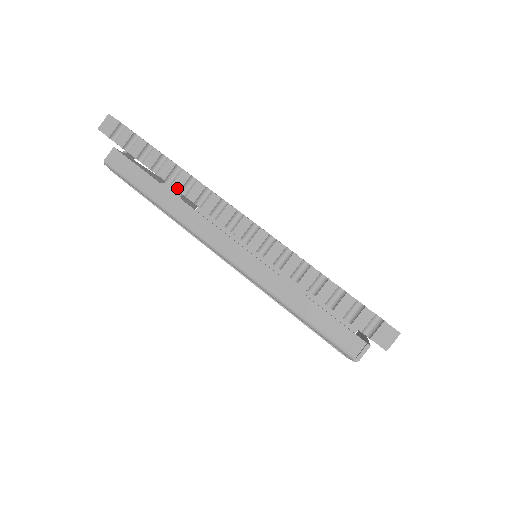
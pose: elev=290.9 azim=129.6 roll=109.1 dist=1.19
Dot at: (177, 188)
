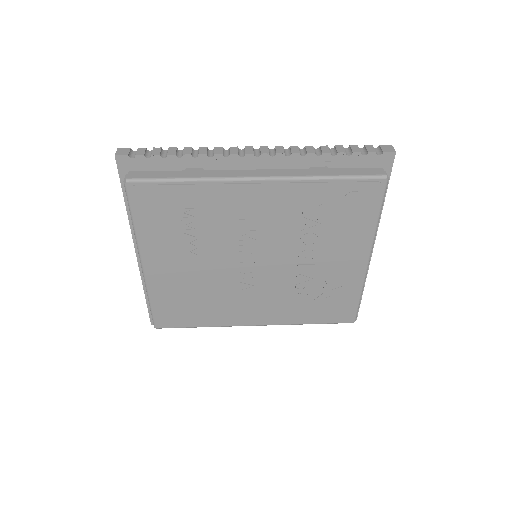
Dot at: (204, 153)
